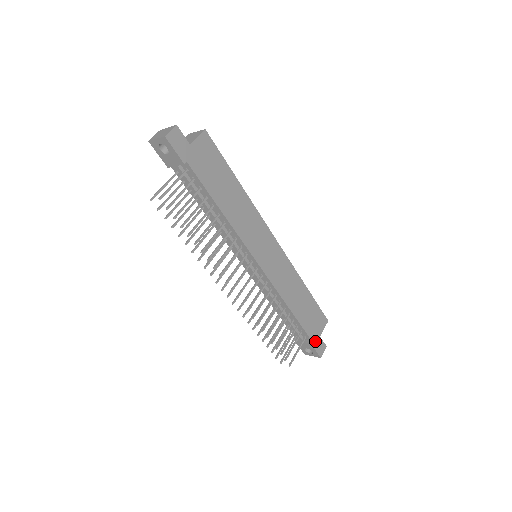
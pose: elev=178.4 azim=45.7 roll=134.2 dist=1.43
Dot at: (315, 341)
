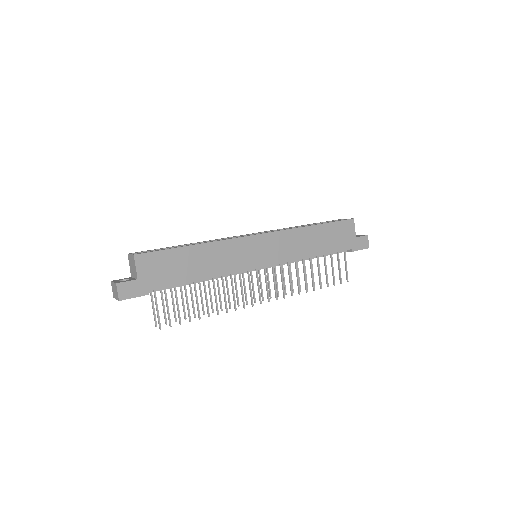
Dot at: (354, 245)
